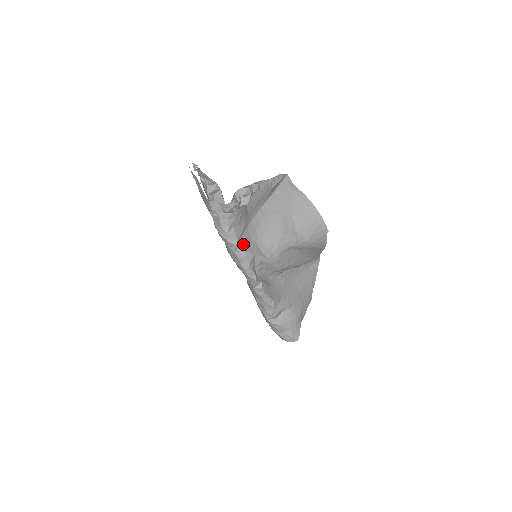
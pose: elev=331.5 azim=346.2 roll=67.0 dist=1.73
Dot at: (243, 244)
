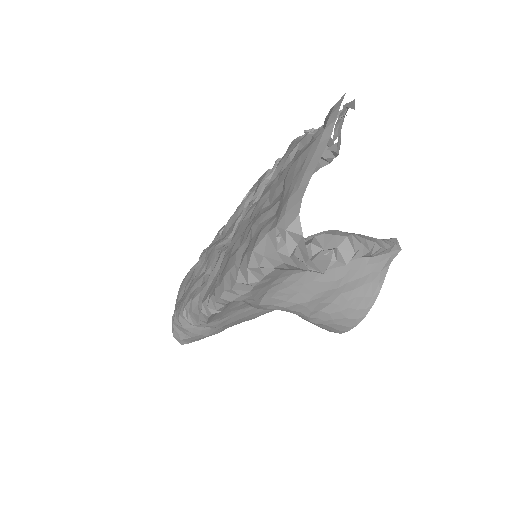
Dot at: (257, 285)
